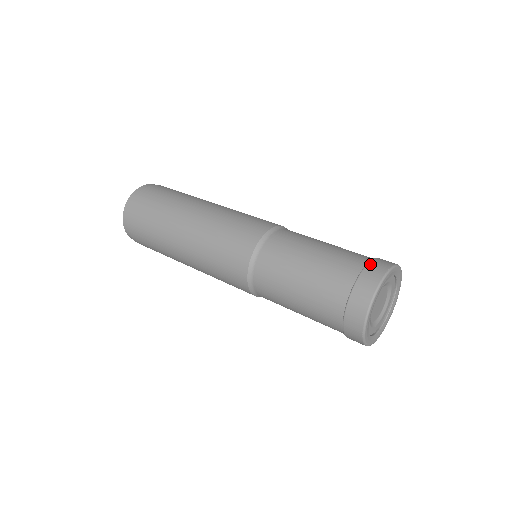
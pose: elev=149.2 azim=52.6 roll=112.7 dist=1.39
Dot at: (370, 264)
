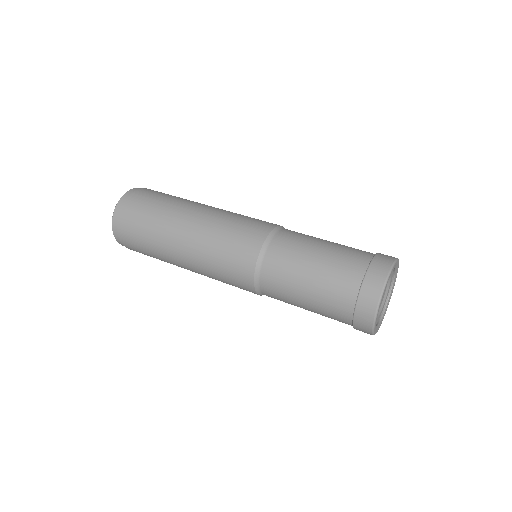
Dot at: (367, 276)
